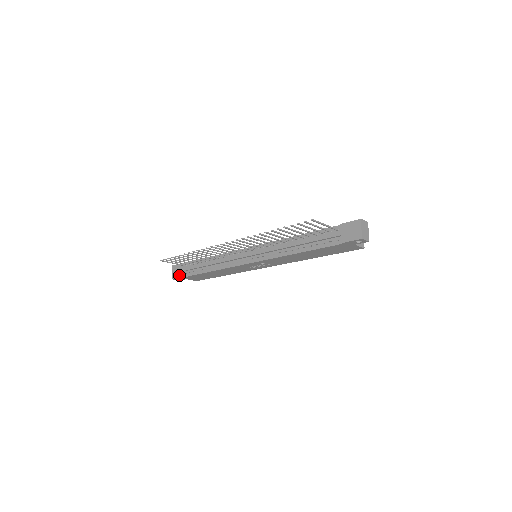
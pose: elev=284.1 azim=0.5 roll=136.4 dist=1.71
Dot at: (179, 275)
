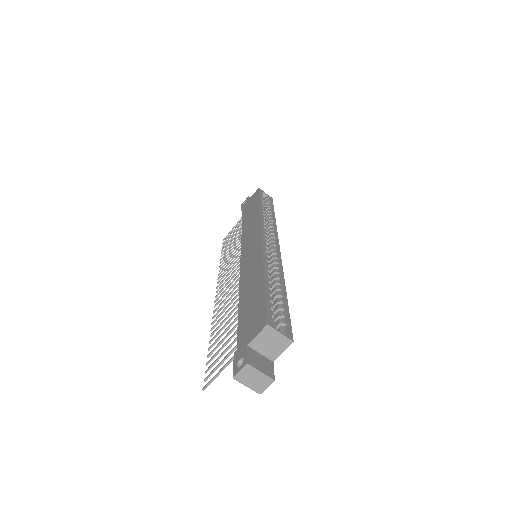
Dot at: occluded
